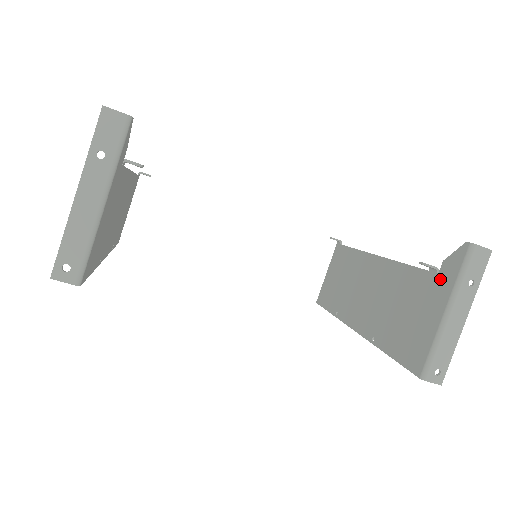
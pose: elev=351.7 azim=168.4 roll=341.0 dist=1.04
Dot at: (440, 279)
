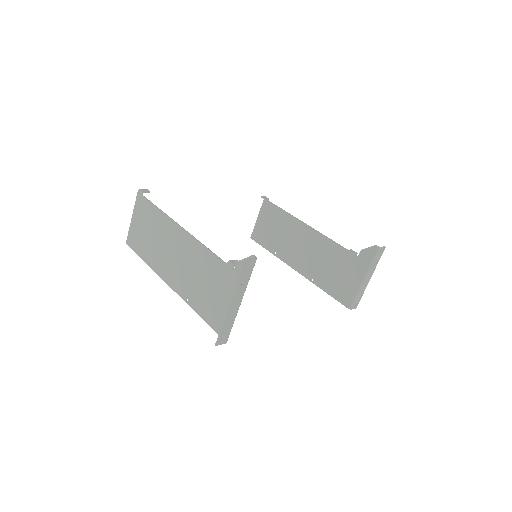
Dot at: (359, 260)
